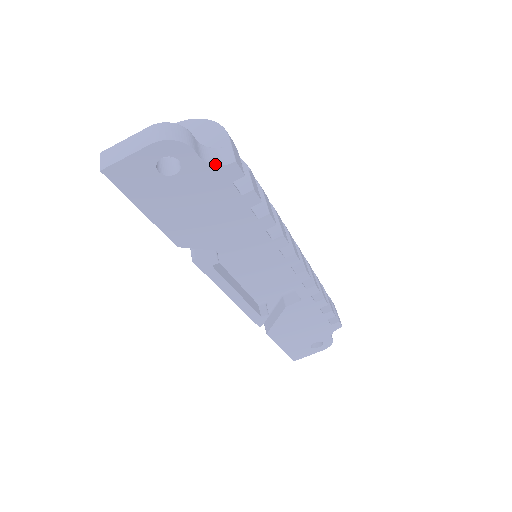
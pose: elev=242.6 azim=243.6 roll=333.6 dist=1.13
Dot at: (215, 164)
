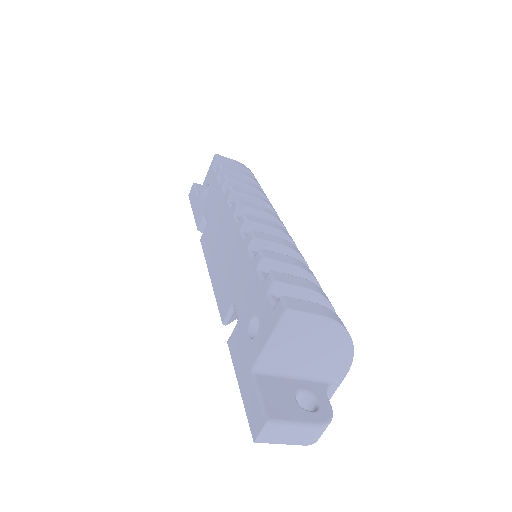
Dot at: occluded
